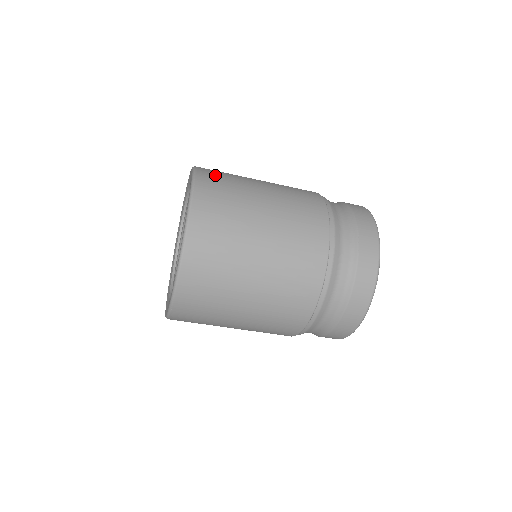
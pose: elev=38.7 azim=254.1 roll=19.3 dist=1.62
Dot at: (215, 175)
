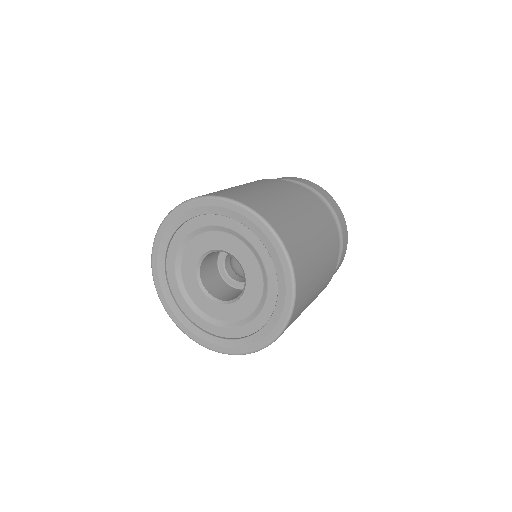
Dot at: occluded
